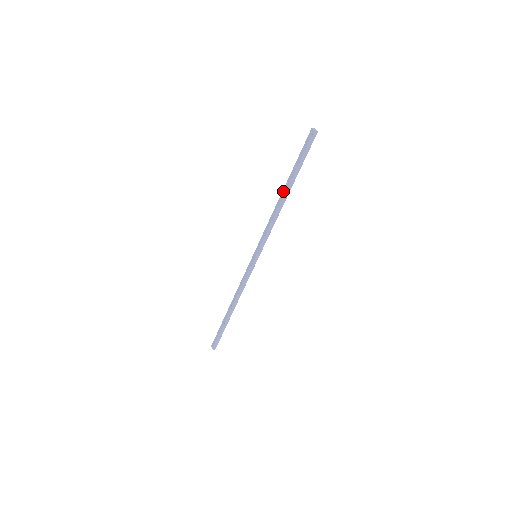
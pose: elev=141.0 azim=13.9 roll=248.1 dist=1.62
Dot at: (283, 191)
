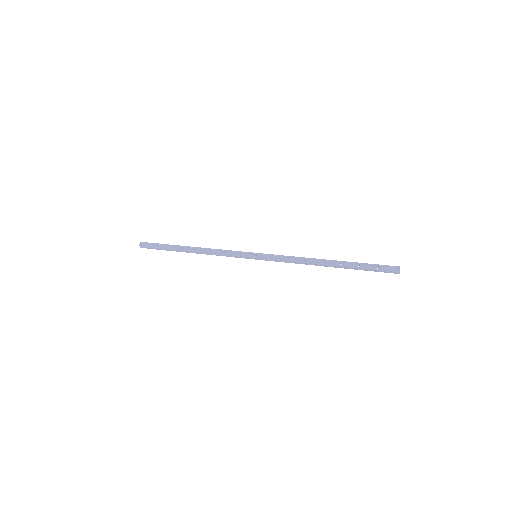
Dot at: (331, 261)
